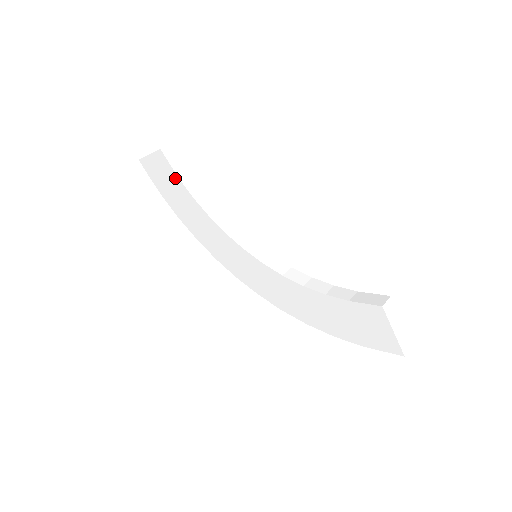
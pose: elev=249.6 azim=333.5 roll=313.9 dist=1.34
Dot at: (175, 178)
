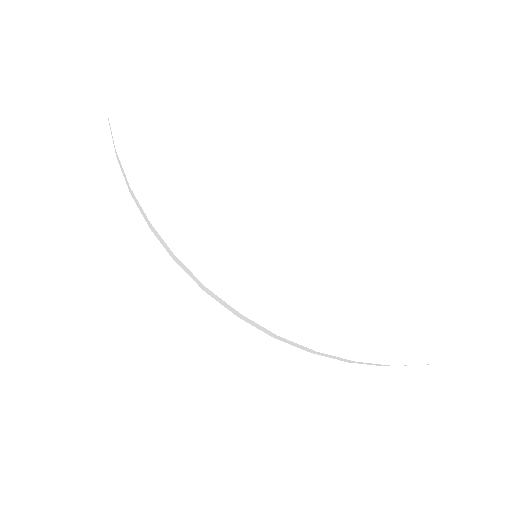
Dot at: (174, 134)
